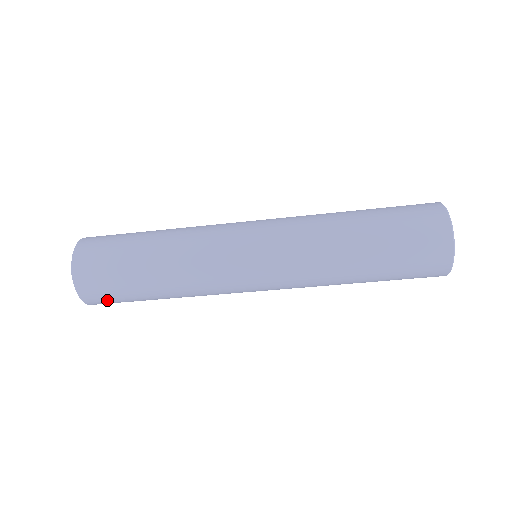
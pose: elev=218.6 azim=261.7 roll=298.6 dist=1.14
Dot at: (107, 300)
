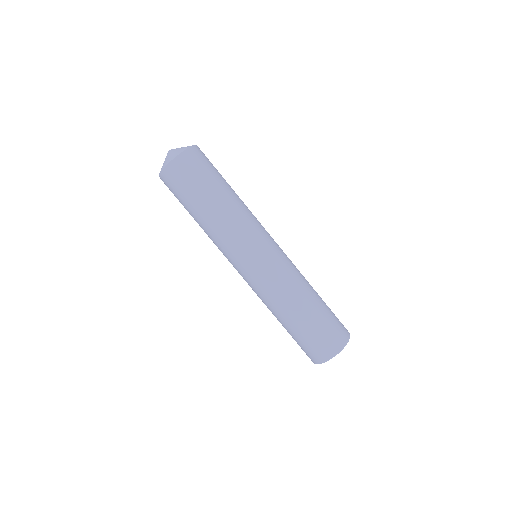
Dot at: (172, 186)
